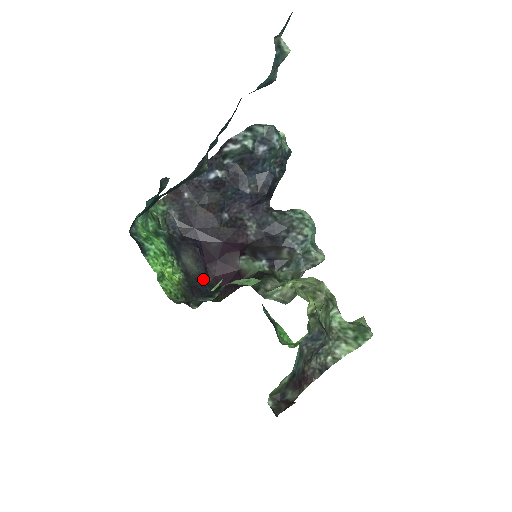
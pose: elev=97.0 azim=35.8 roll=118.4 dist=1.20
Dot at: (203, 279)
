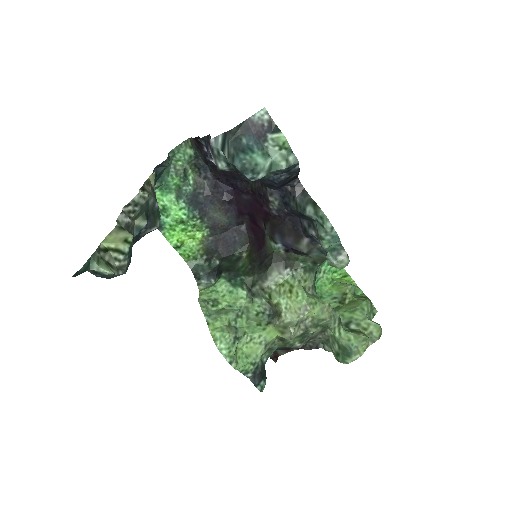
Dot at: (234, 227)
